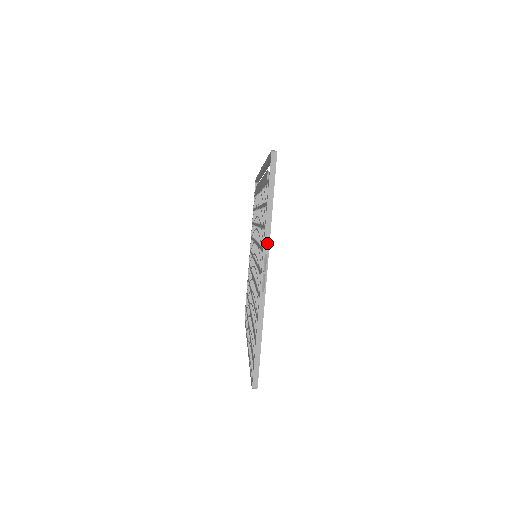
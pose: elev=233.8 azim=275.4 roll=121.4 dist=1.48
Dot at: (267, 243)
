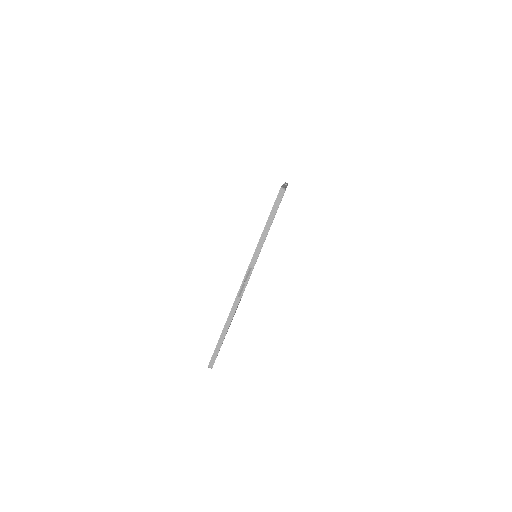
Dot at: (254, 260)
